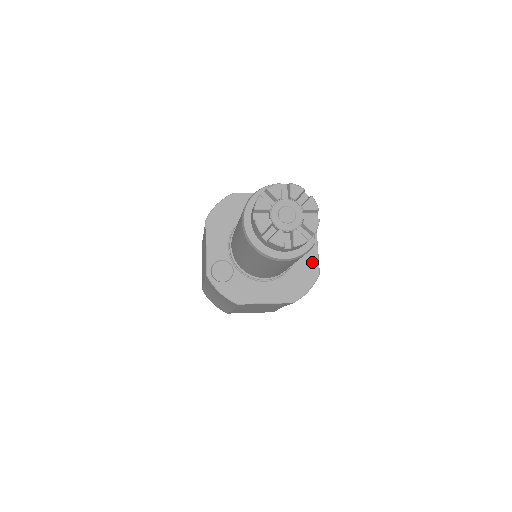
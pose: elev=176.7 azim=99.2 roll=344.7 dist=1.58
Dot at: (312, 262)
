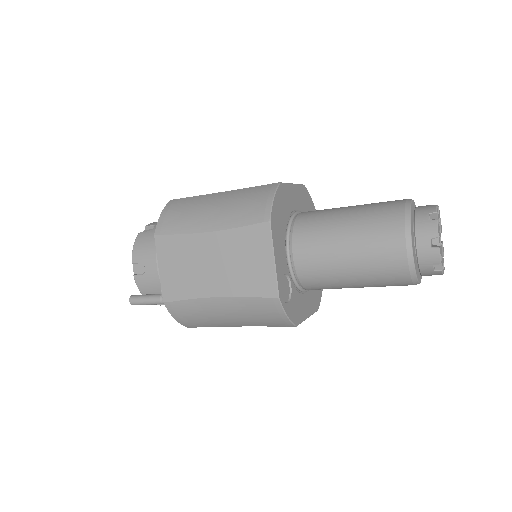
Dot at: occluded
